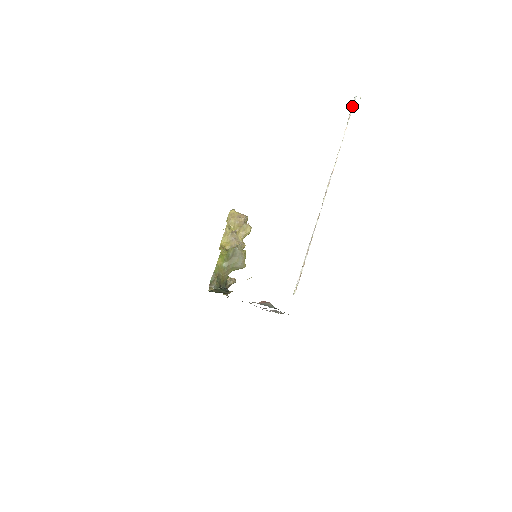
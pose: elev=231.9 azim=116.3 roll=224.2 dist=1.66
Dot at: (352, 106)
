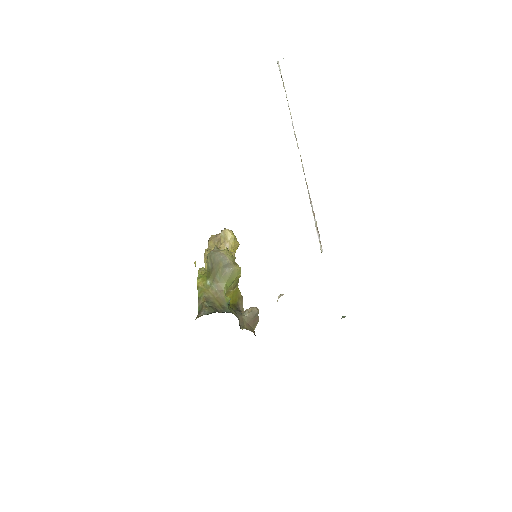
Dot at: (279, 68)
